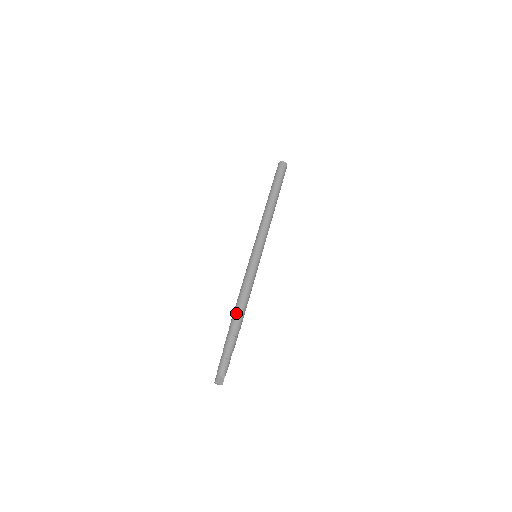
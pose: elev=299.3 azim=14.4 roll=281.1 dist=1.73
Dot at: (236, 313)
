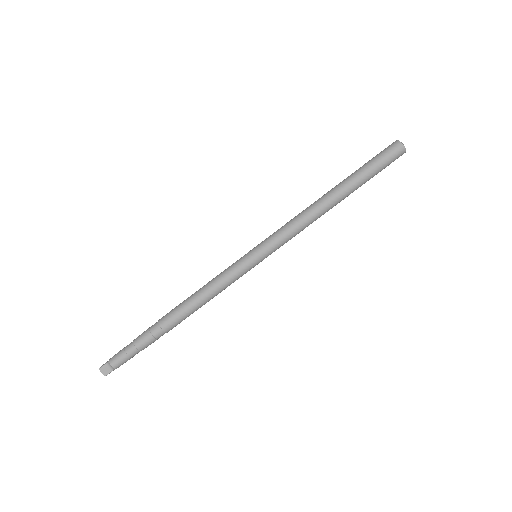
Dot at: (174, 309)
